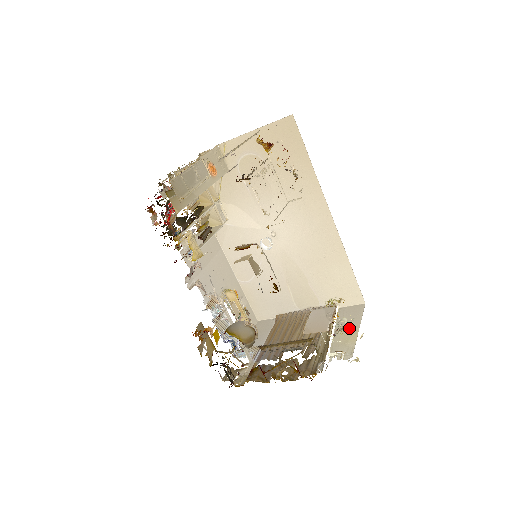
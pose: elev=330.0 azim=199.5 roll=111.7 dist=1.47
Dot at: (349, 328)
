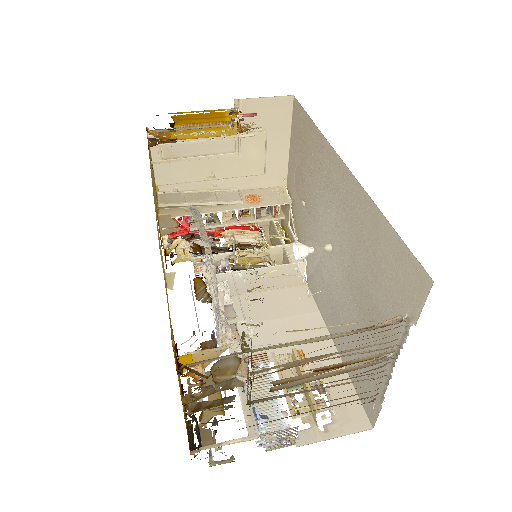
Dot at: occluded
